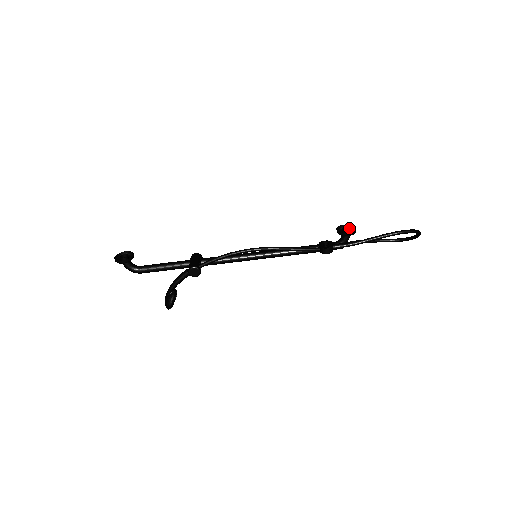
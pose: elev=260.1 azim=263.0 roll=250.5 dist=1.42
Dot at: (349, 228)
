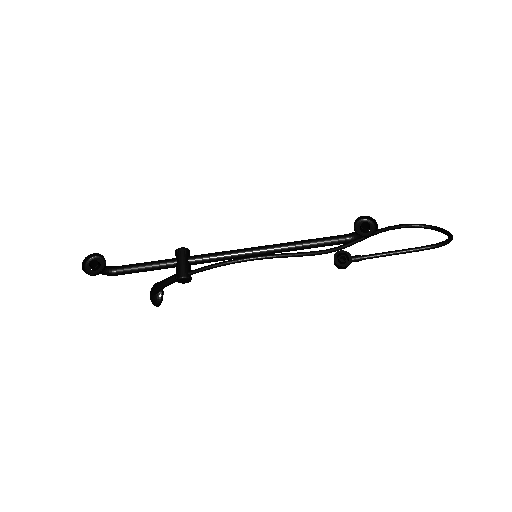
Dot at: (369, 224)
